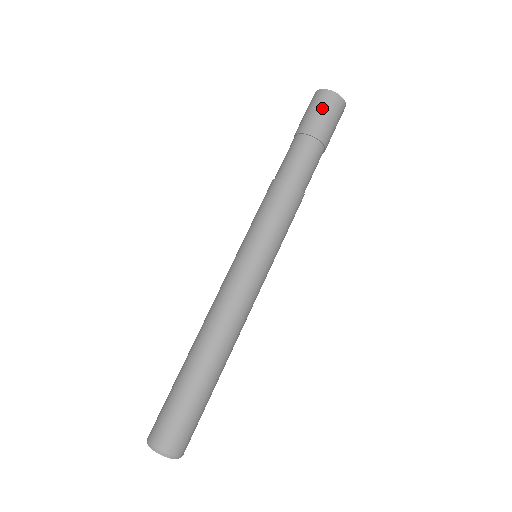
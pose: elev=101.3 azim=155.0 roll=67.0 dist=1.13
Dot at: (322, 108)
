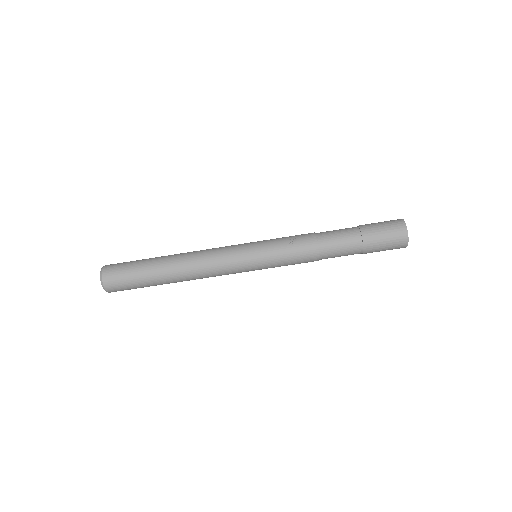
Dot at: (389, 249)
